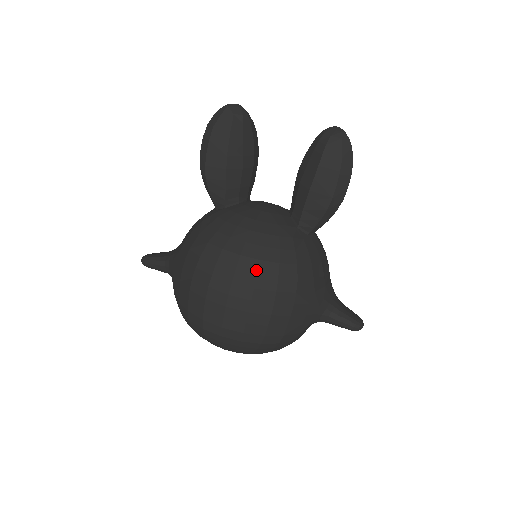
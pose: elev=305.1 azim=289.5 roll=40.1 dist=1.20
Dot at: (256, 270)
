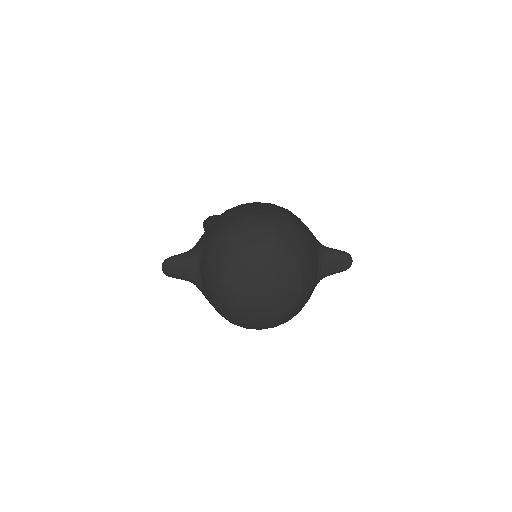
Dot at: occluded
